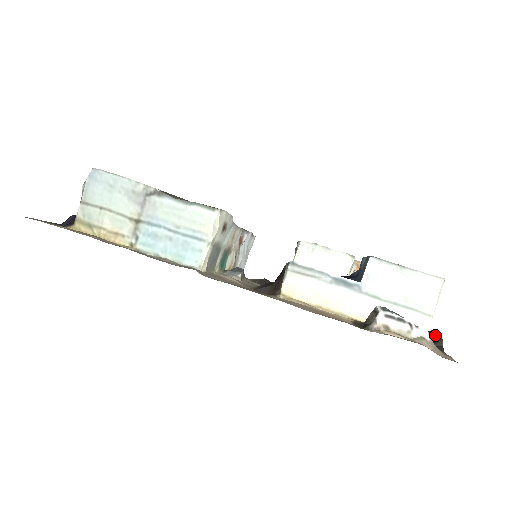
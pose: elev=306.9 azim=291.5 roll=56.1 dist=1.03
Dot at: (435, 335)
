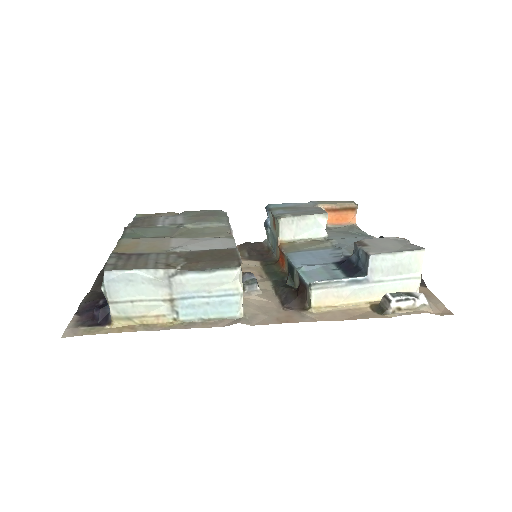
Dot at: occluded
